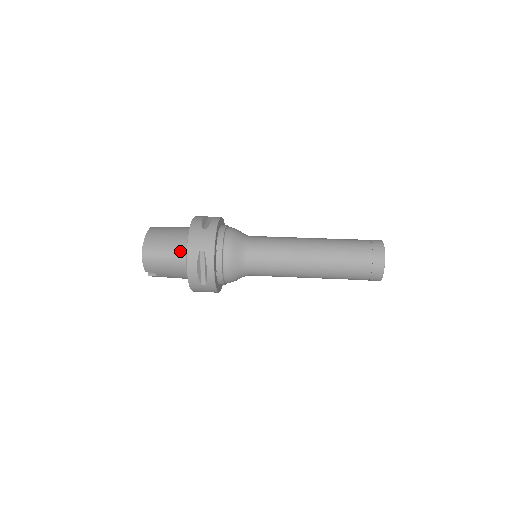
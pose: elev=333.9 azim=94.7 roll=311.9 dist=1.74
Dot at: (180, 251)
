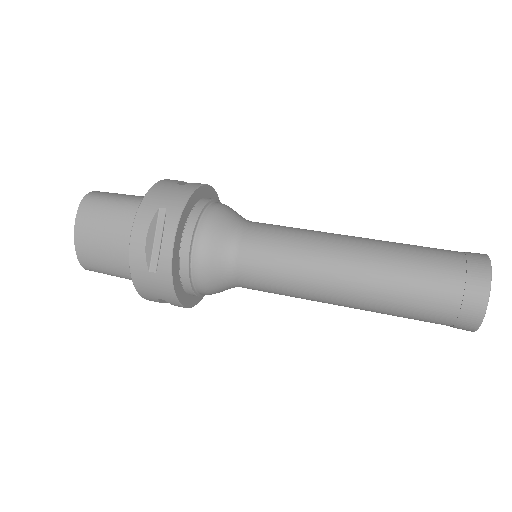
Dot at: occluded
